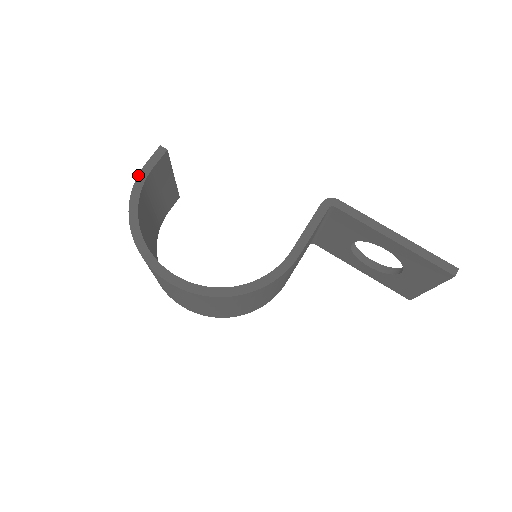
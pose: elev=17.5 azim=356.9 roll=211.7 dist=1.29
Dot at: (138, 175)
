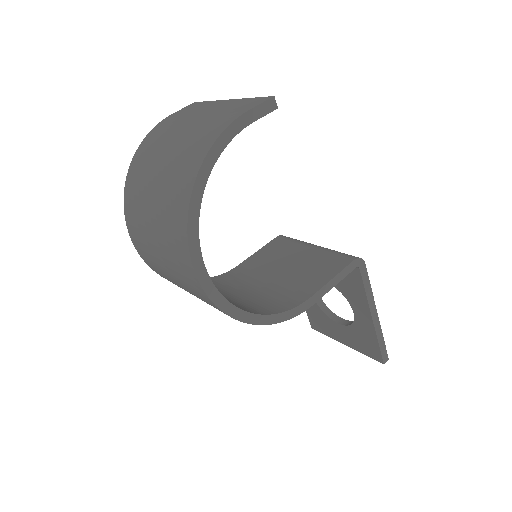
Dot at: (234, 120)
